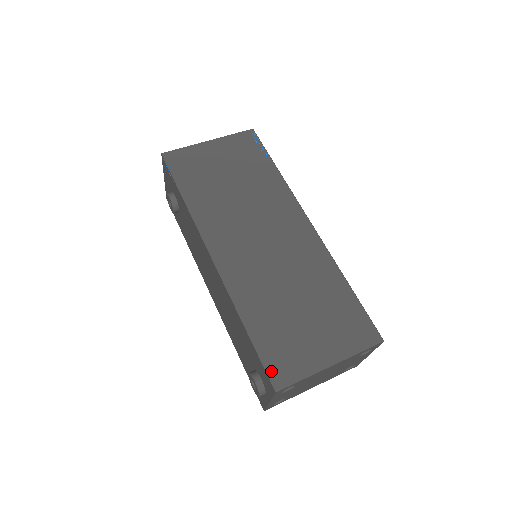
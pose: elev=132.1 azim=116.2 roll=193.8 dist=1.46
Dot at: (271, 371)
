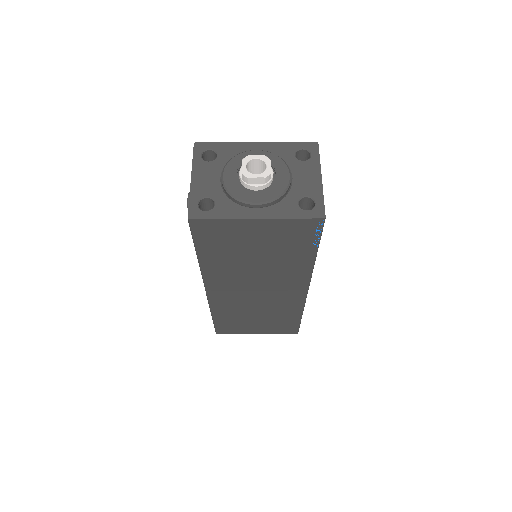
Dot at: (218, 330)
